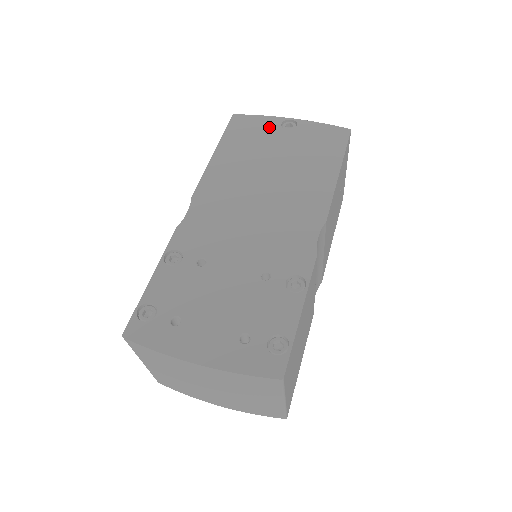
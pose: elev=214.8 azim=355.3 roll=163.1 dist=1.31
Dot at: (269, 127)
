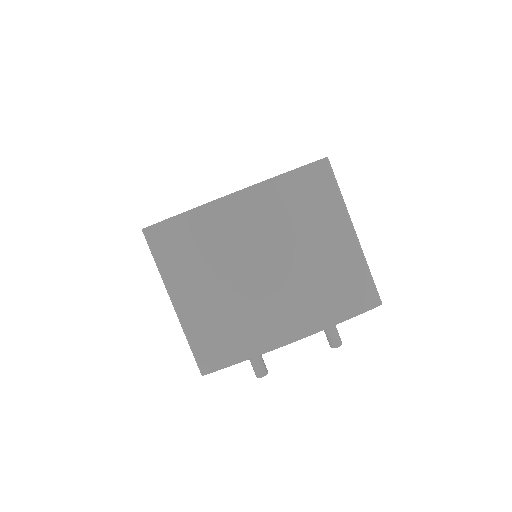
Dot at: occluded
